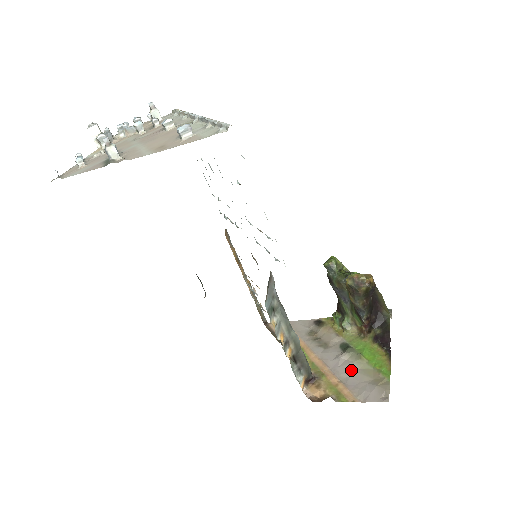
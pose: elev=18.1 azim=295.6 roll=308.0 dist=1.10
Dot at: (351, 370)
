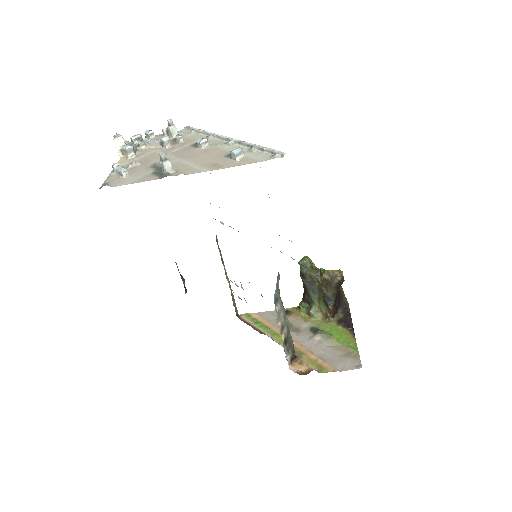
Dot at: (325, 348)
